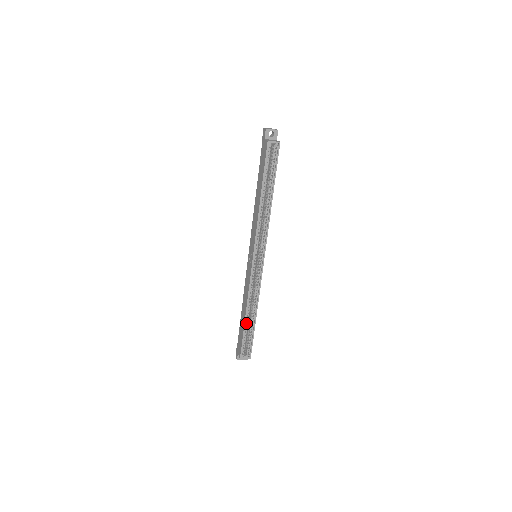
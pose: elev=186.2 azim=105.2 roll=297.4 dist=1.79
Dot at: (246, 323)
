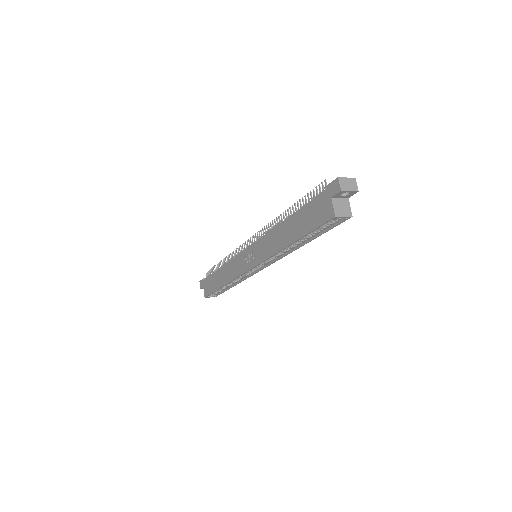
Dot at: occluded
